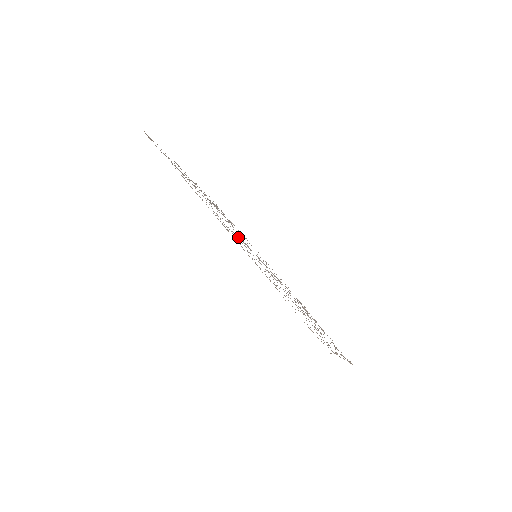
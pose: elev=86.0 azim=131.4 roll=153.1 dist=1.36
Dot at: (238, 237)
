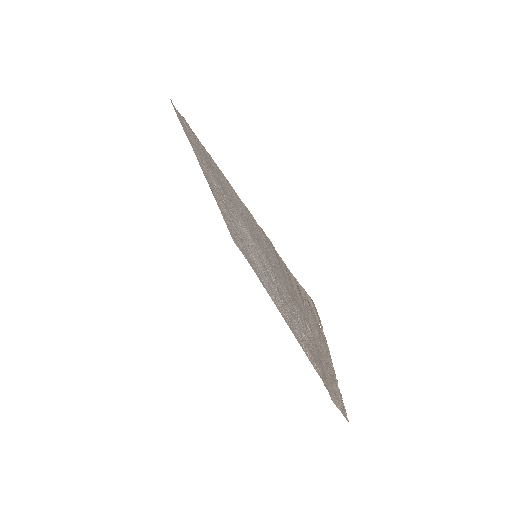
Dot at: (241, 227)
